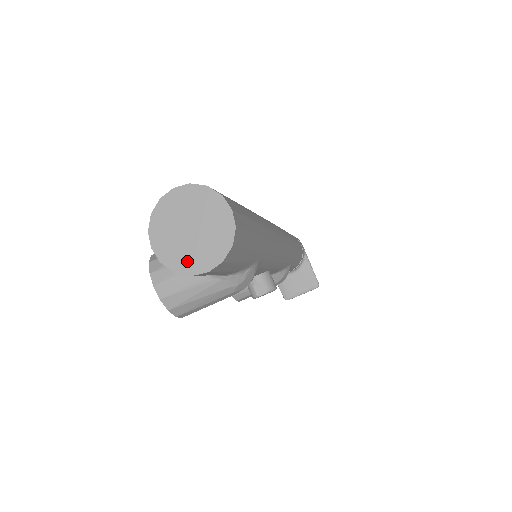
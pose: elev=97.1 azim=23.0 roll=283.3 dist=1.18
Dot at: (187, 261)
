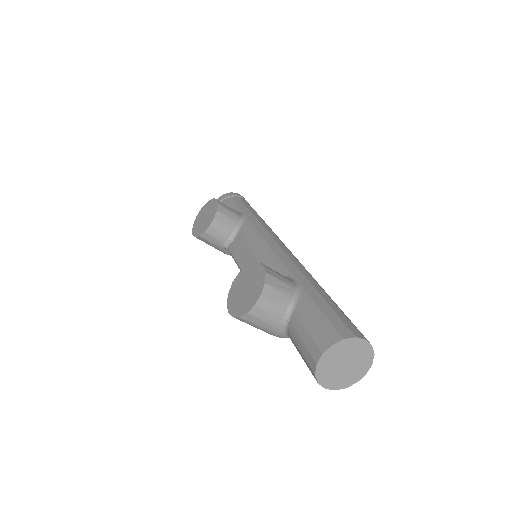
Dot at: (326, 376)
